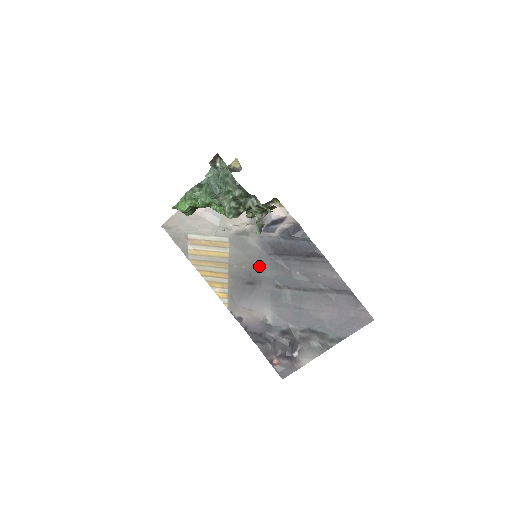
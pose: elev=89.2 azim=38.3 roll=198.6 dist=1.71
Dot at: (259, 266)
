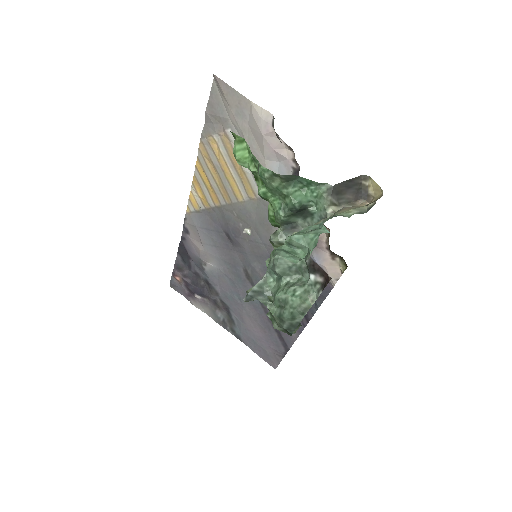
Dot at: (253, 246)
